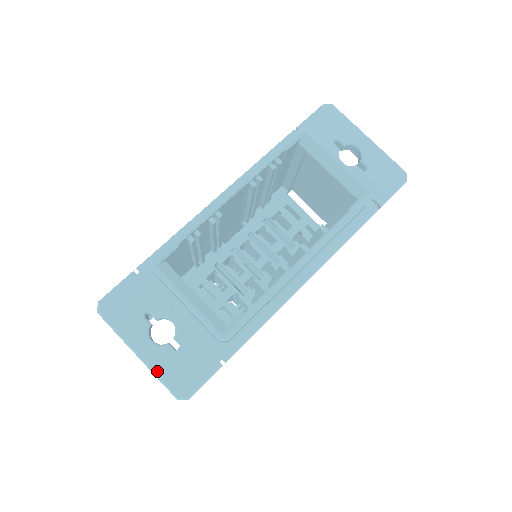
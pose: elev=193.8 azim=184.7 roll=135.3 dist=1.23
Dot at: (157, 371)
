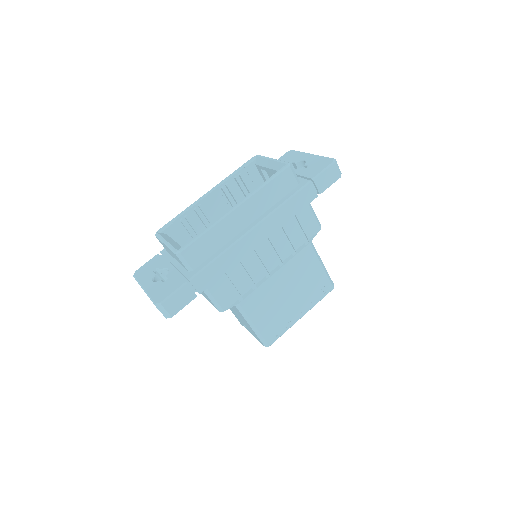
Dot at: (150, 294)
